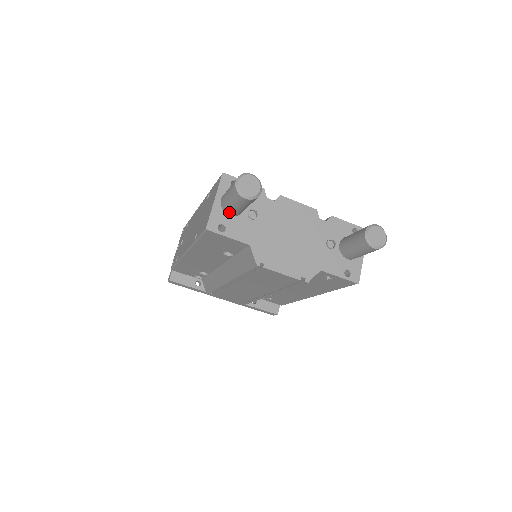
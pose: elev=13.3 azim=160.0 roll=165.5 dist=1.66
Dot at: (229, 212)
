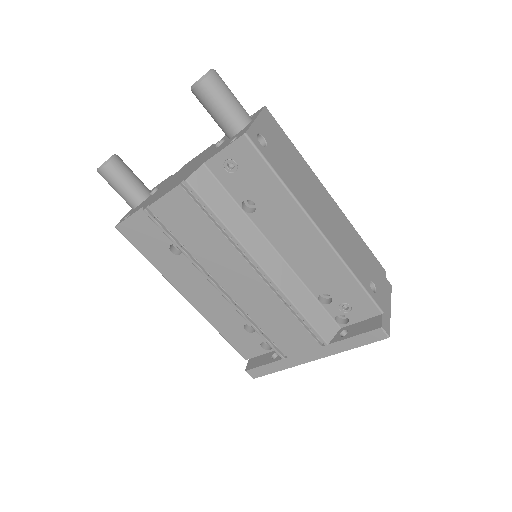
Dot at: (131, 204)
